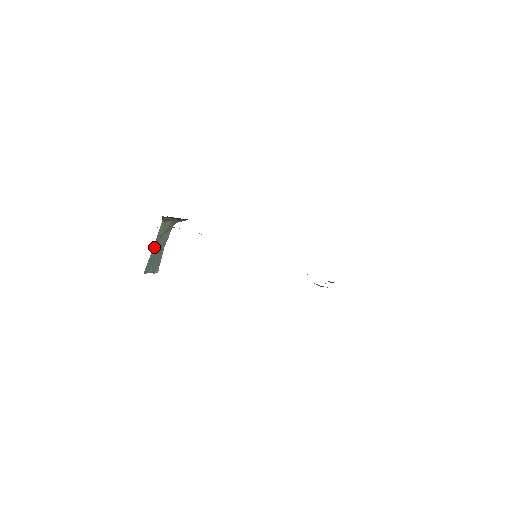
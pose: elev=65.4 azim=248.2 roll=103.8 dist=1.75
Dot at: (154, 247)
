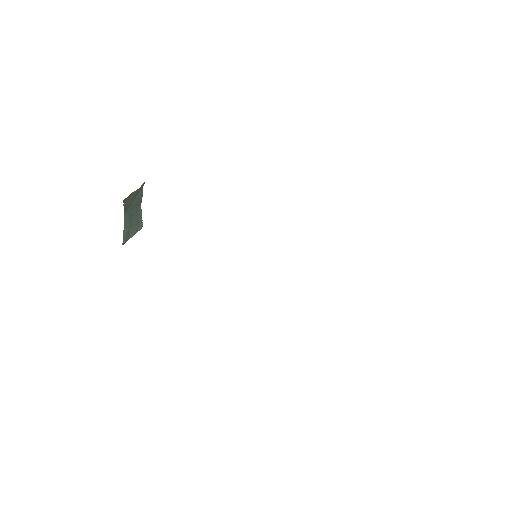
Dot at: (125, 218)
